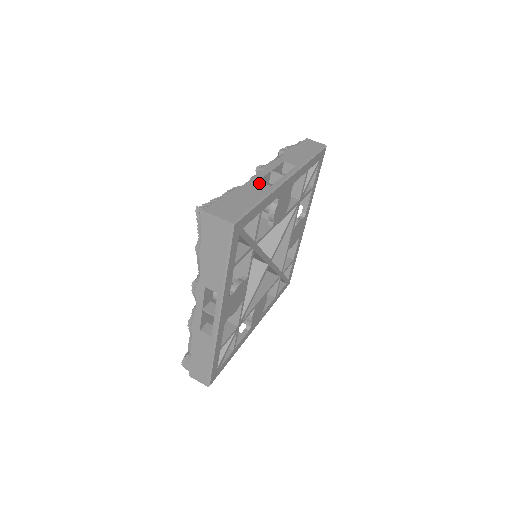
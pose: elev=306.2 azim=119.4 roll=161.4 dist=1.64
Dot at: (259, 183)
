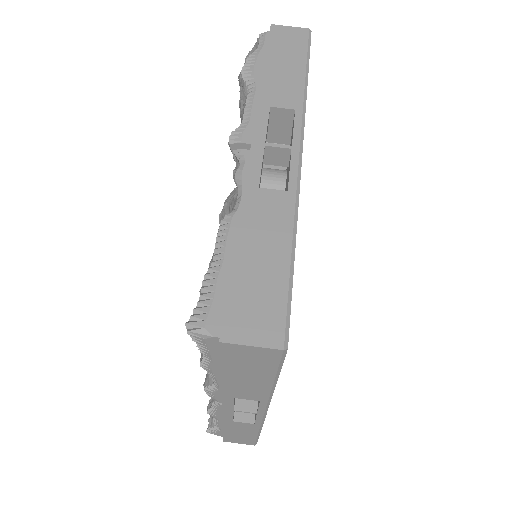
Dot at: (264, 193)
